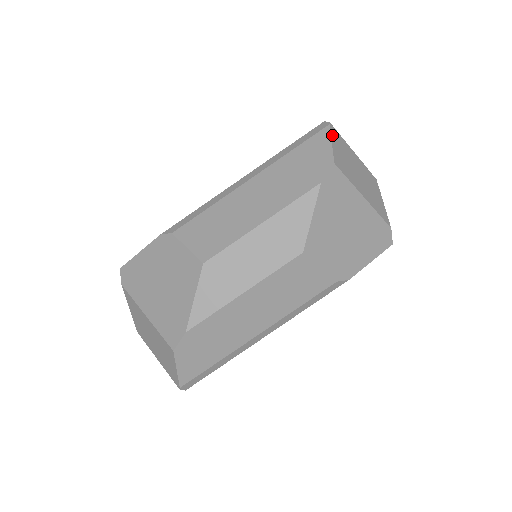
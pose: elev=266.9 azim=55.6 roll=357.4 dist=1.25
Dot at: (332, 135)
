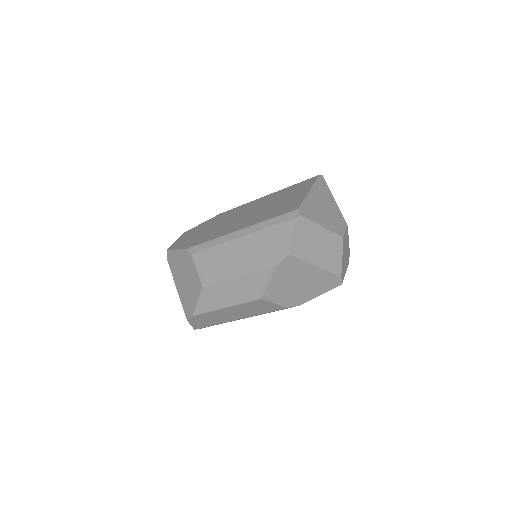
Dot at: (297, 227)
